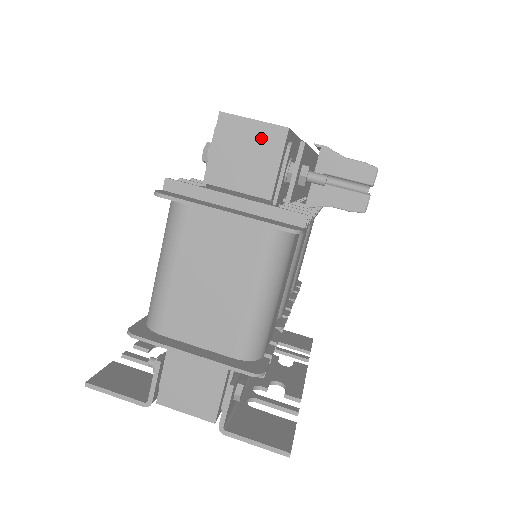
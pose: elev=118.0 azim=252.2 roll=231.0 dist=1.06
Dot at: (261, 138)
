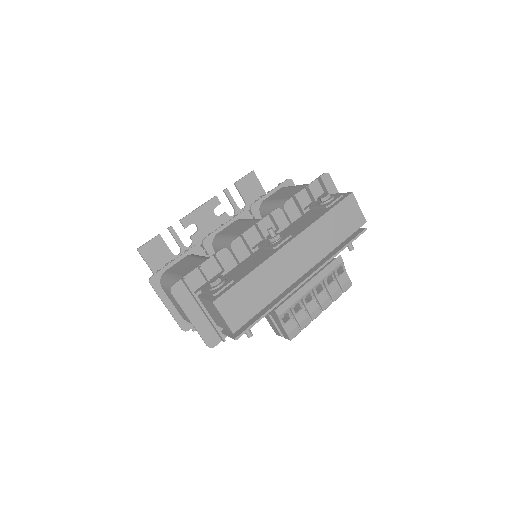
Dot at: (223, 321)
